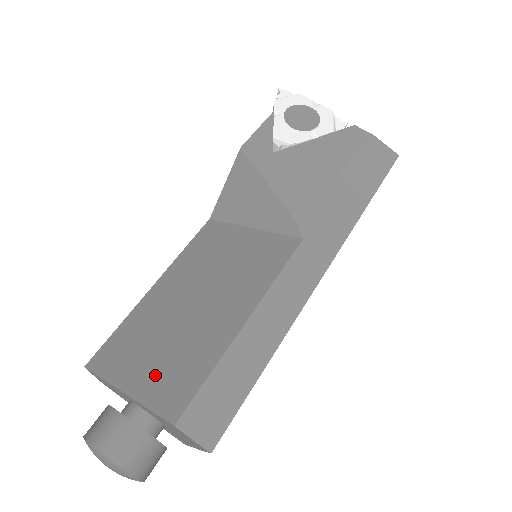
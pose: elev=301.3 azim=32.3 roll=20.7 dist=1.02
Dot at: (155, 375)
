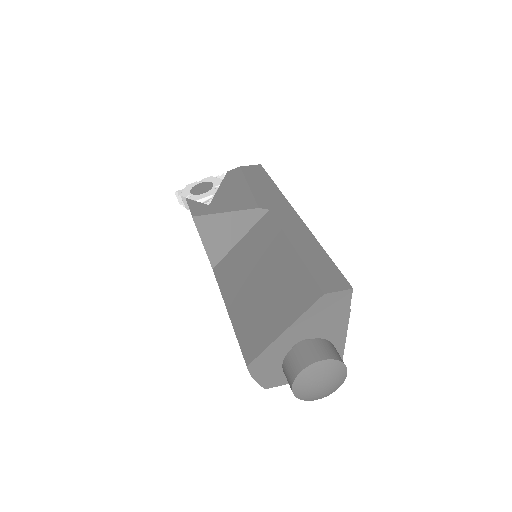
Dot at: (286, 308)
